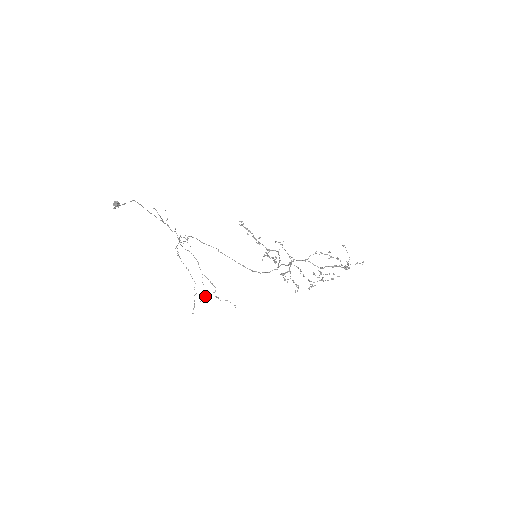
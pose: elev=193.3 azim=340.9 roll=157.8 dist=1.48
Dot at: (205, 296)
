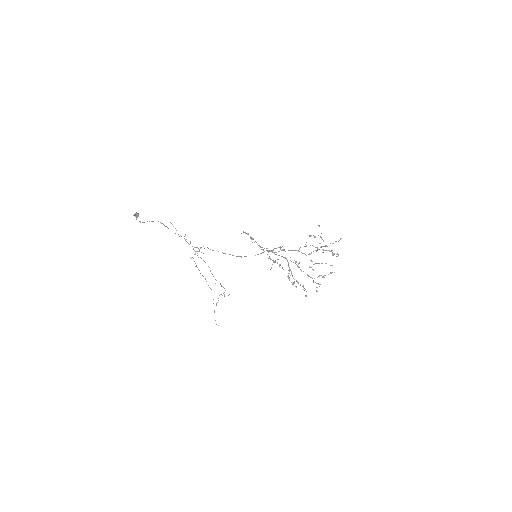
Dot at: (218, 300)
